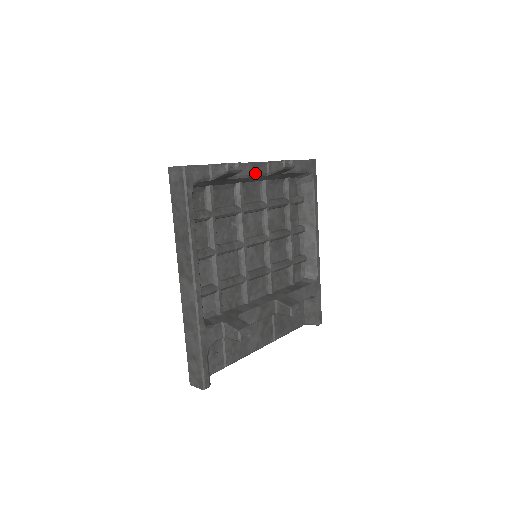
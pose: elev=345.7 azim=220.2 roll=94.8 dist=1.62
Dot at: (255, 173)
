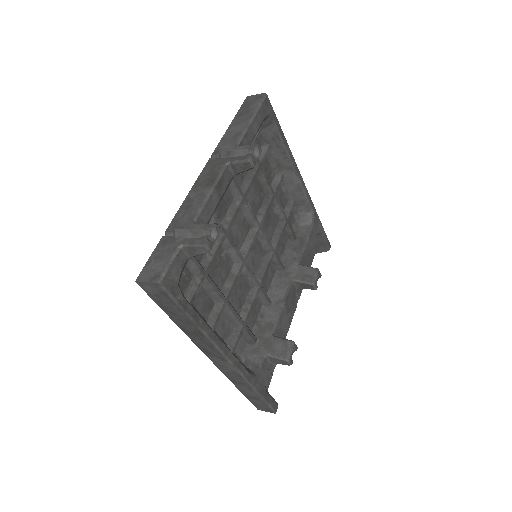
Dot at: (222, 192)
